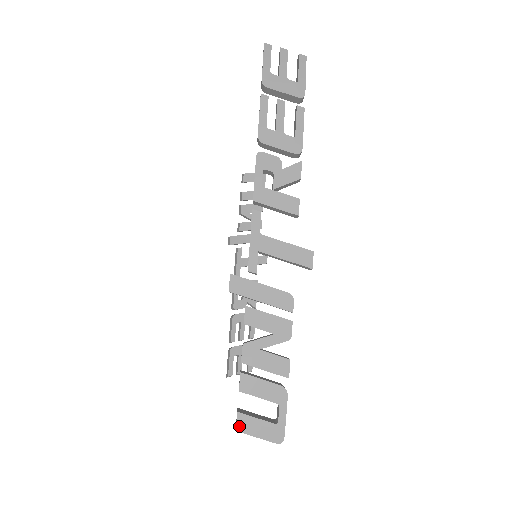
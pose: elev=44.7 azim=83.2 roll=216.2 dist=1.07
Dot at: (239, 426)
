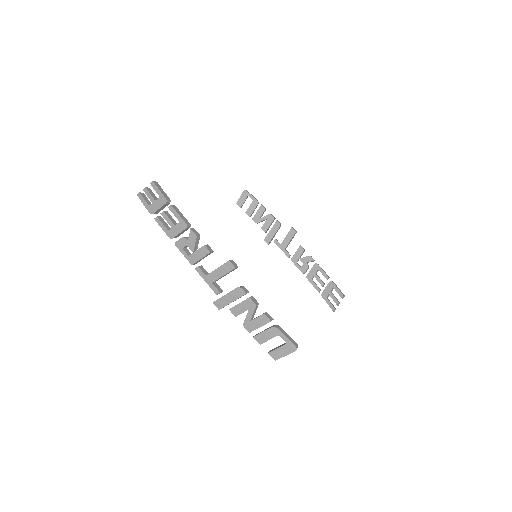
Dot at: (274, 358)
